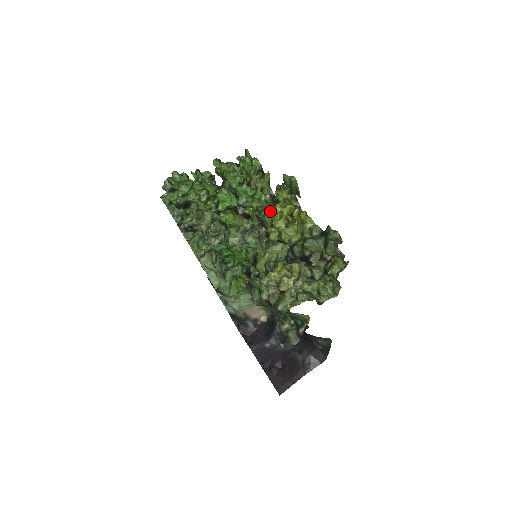
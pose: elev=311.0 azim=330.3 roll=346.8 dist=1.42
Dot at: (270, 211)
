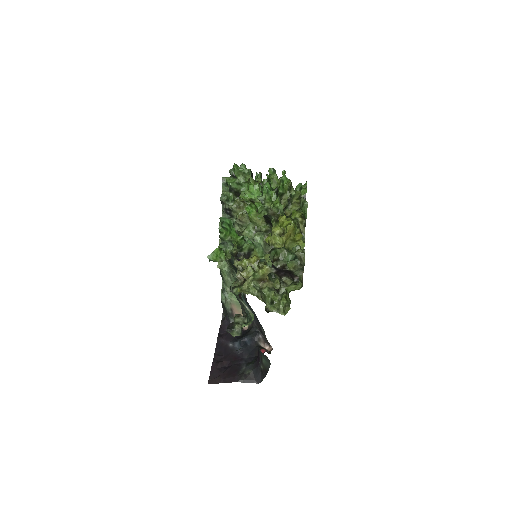
Dot at: occluded
